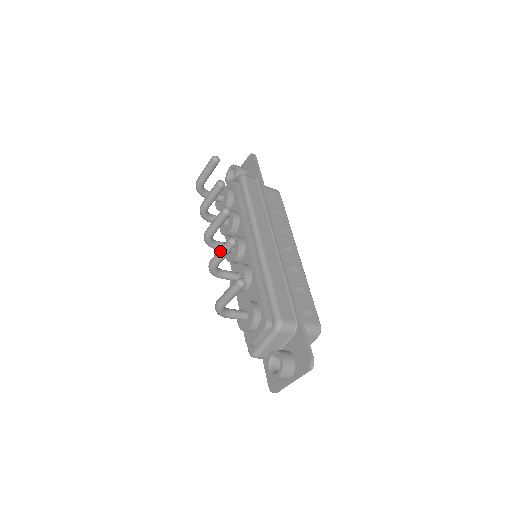
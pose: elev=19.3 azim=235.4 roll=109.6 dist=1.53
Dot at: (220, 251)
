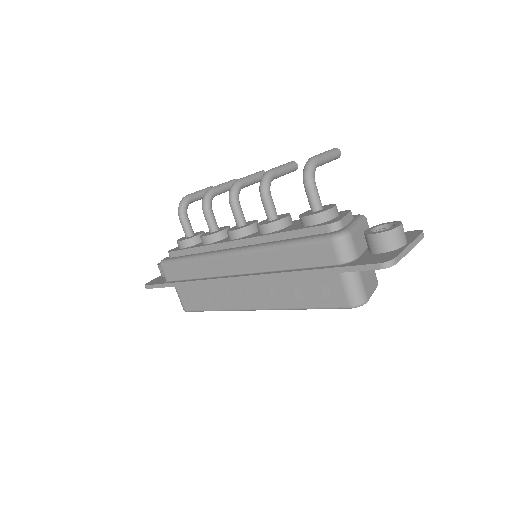
Dot at: (283, 164)
